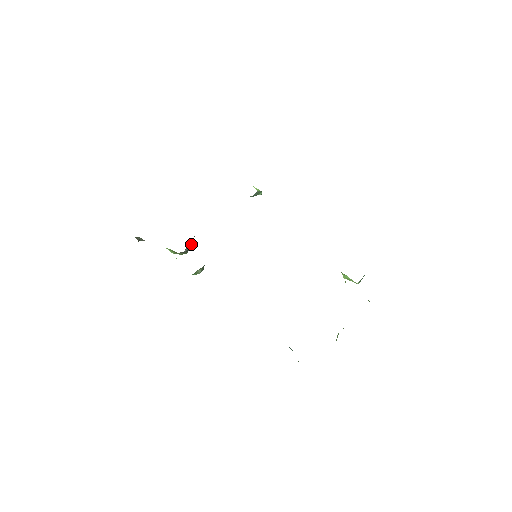
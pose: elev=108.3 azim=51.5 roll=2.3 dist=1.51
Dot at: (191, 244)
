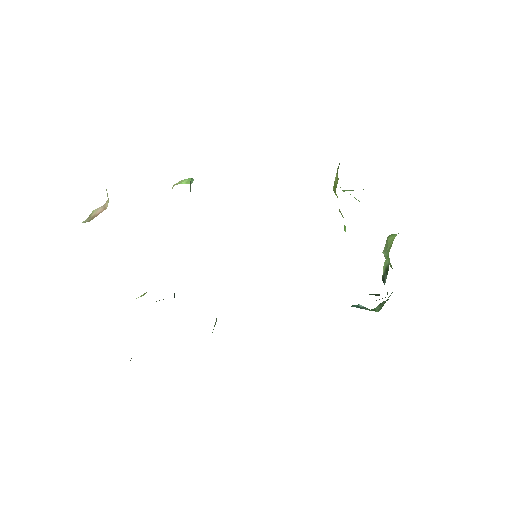
Dot at: occluded
